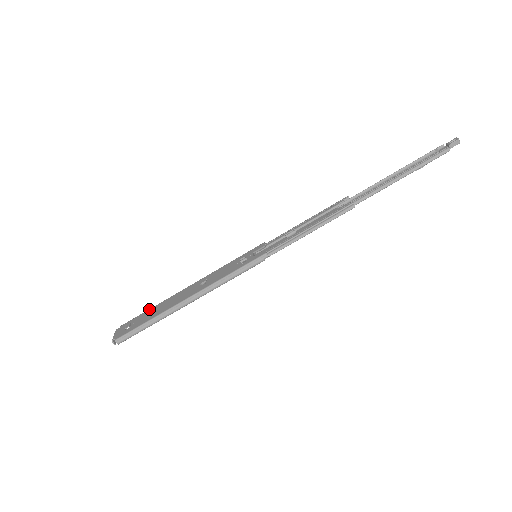
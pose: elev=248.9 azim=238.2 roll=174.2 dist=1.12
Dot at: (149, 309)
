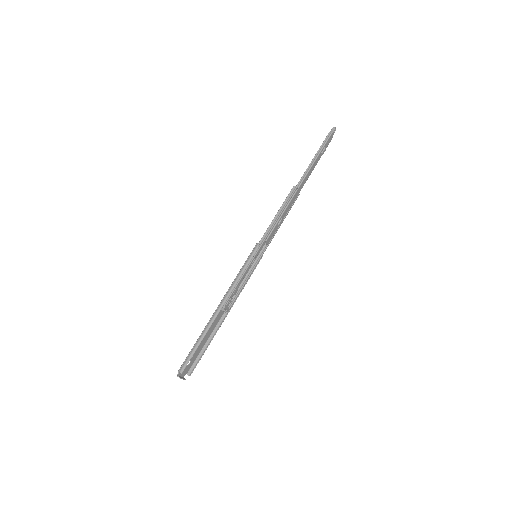
Dot at: (203, 345)
